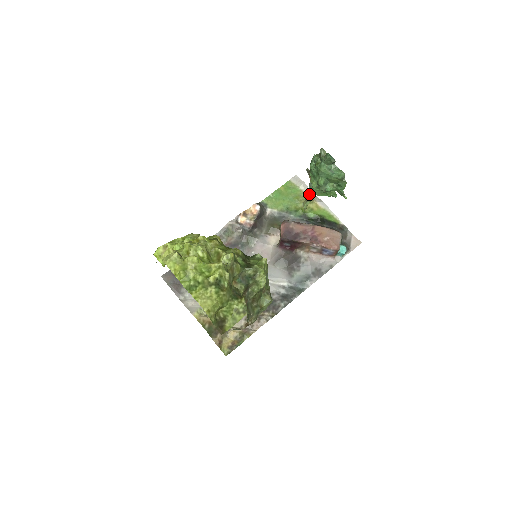
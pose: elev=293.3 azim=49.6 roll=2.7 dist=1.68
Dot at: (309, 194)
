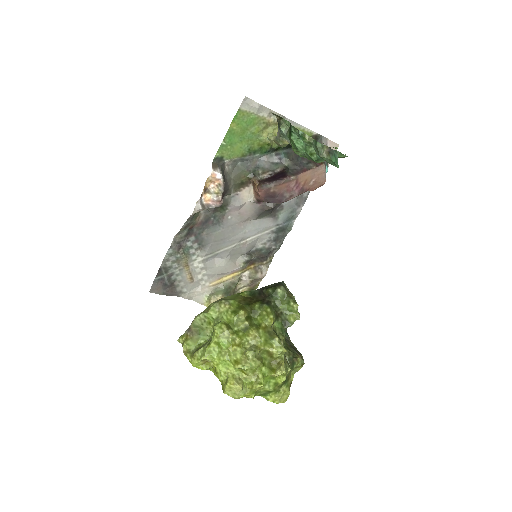
Dot at: (282, 142)
